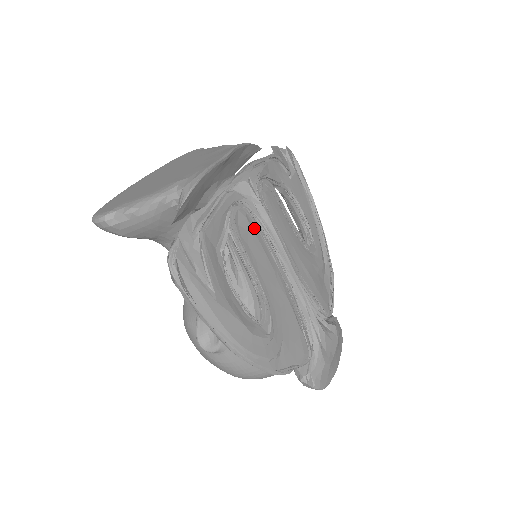
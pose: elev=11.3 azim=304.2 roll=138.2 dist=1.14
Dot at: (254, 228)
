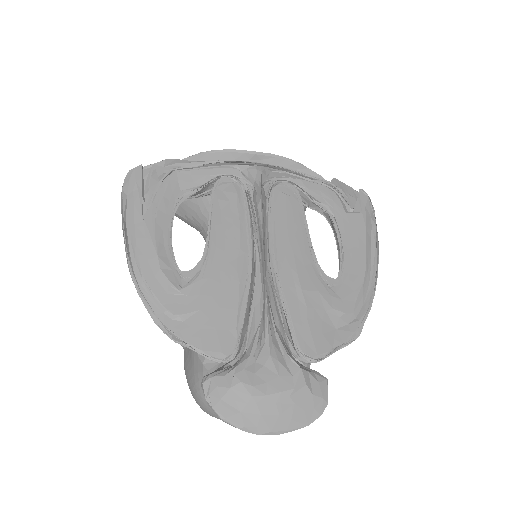
Dot at: (242, 205)
